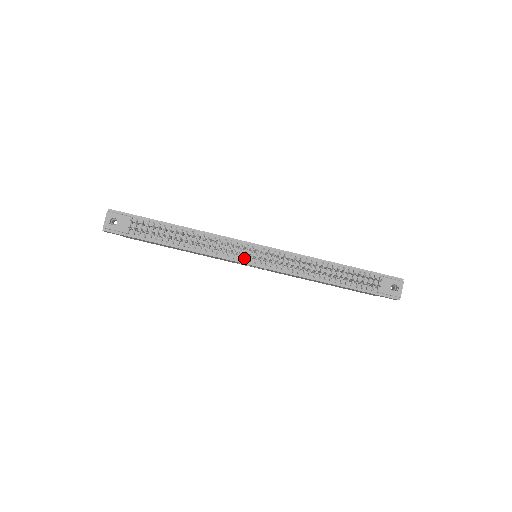
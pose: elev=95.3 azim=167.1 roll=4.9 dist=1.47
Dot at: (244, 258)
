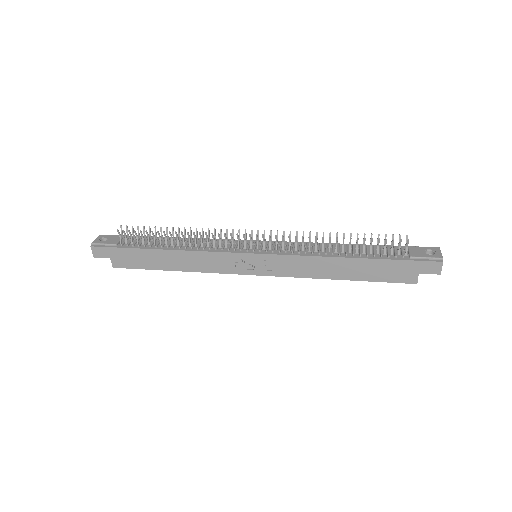
Dot at: (240, 248)
